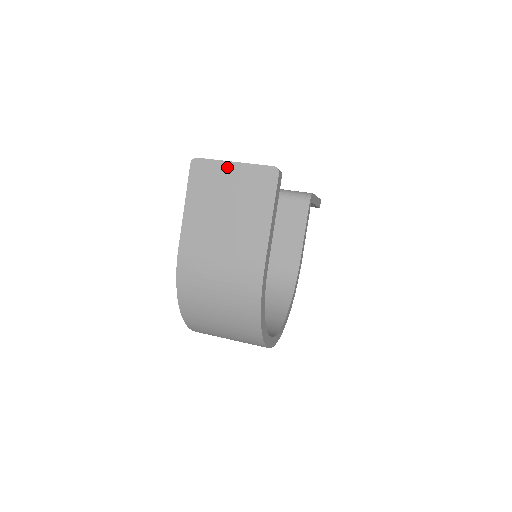
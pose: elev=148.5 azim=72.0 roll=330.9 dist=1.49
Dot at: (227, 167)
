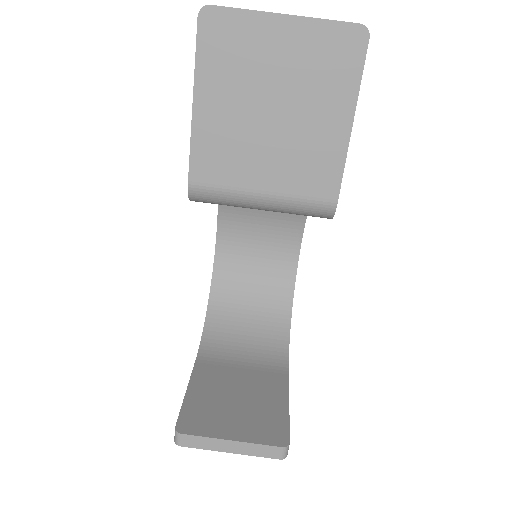
Dot at: occluded
